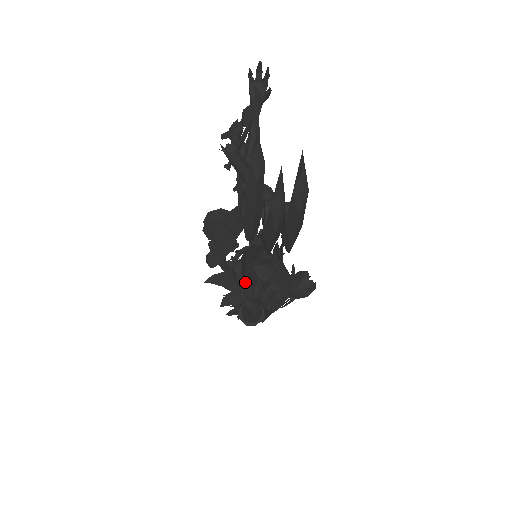
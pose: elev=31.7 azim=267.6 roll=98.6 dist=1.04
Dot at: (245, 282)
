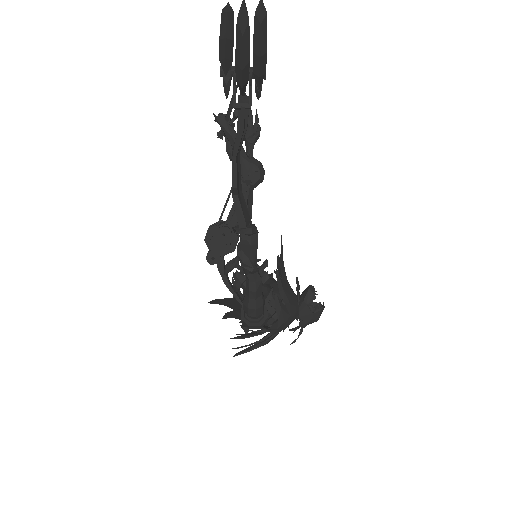
Dot at: (237, 209)
